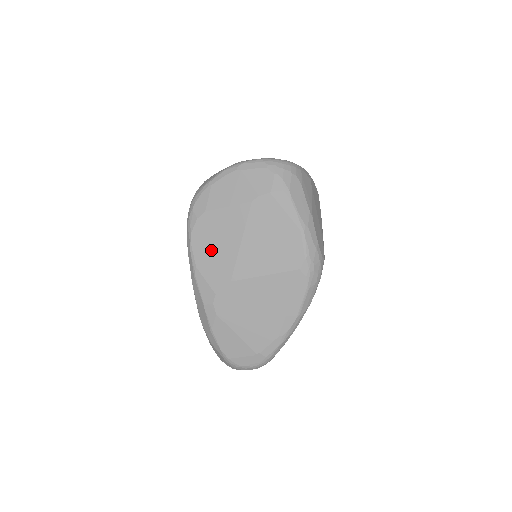
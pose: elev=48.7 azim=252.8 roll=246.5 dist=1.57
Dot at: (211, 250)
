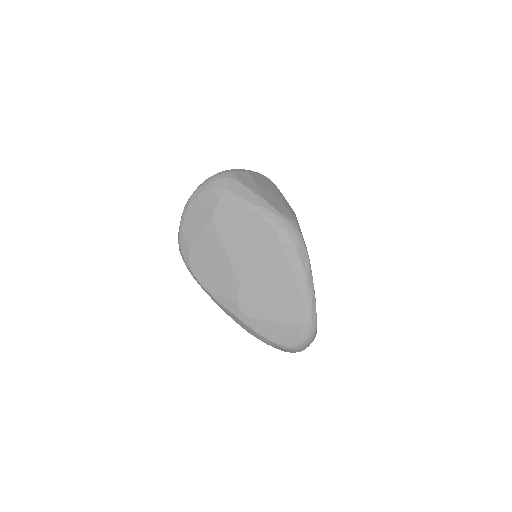
Dot at: (212, 273)
